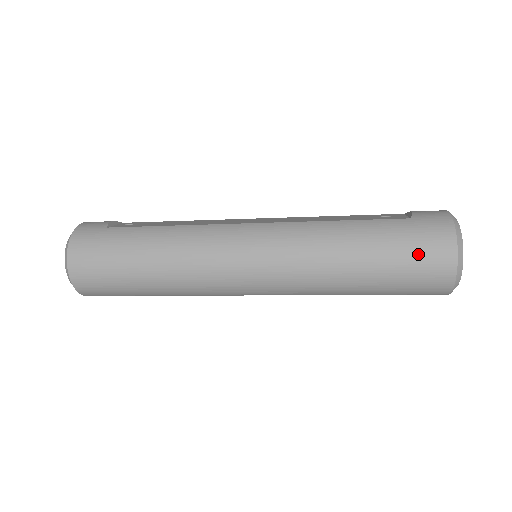
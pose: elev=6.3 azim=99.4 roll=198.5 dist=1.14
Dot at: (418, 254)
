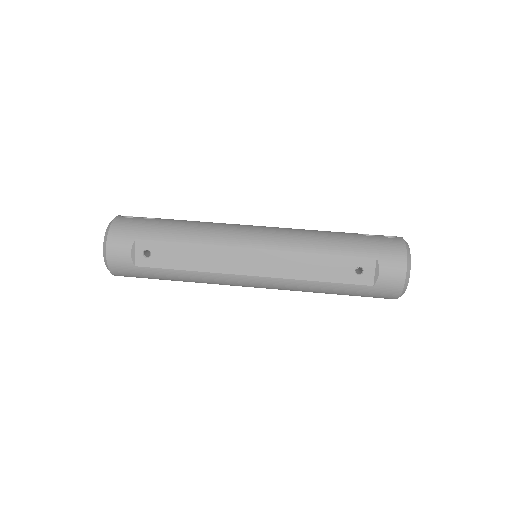
Dot at: occluded
